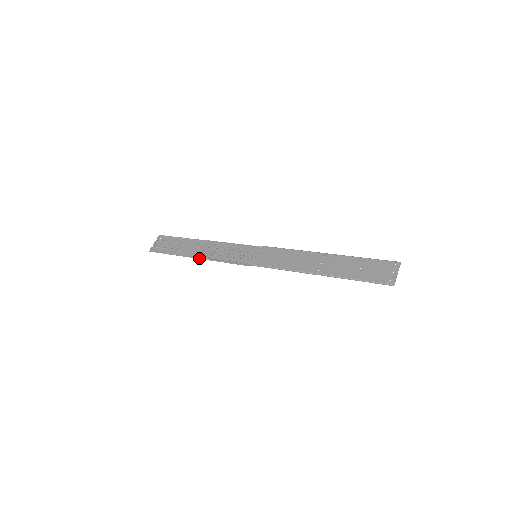
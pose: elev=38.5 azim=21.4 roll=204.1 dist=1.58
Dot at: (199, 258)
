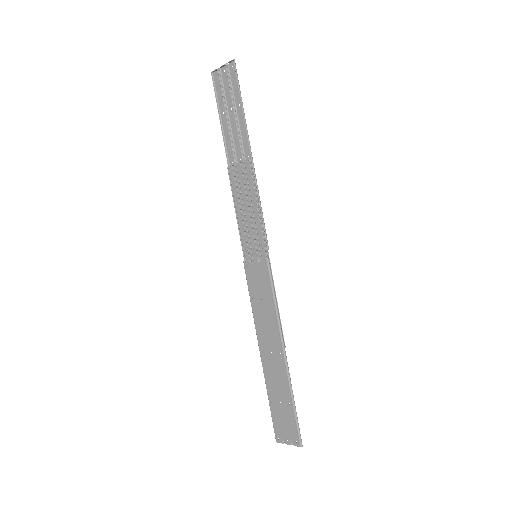
Dot at: (228, 170)
